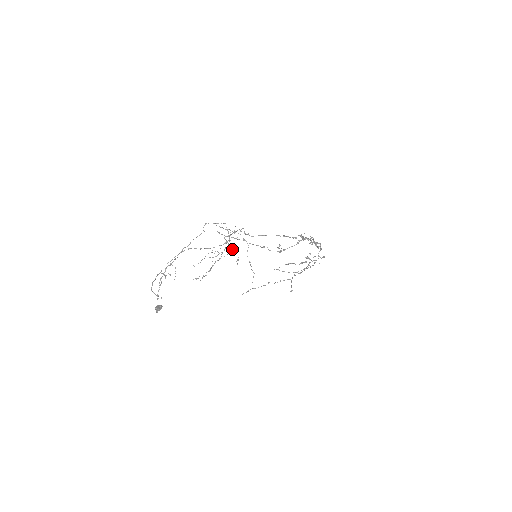
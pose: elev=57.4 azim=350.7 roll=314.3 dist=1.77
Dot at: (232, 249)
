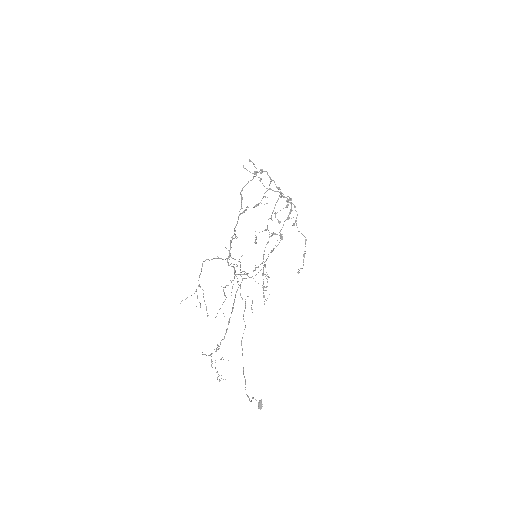
Dot at: occluded
